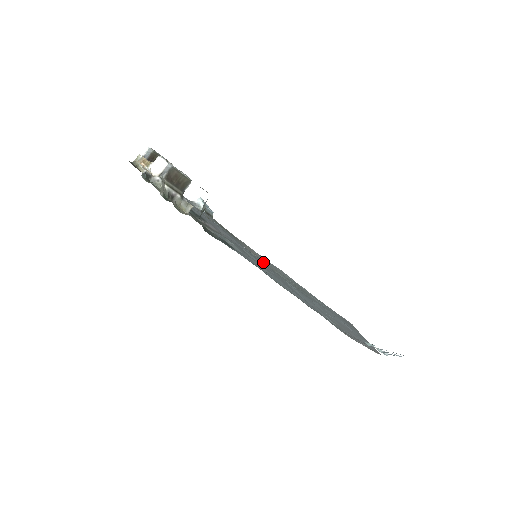
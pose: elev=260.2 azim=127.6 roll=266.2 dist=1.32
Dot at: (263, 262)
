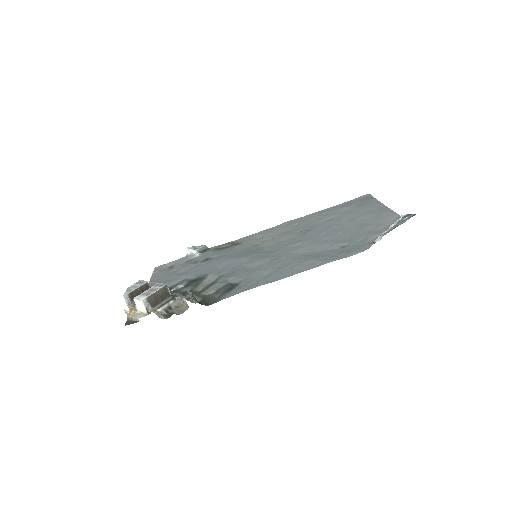
Dot at: (266, 245)
